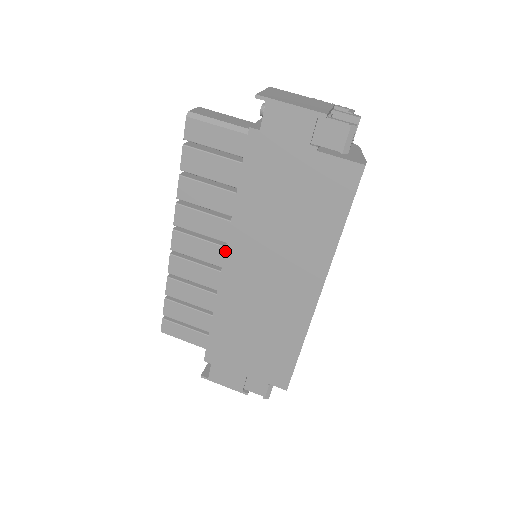
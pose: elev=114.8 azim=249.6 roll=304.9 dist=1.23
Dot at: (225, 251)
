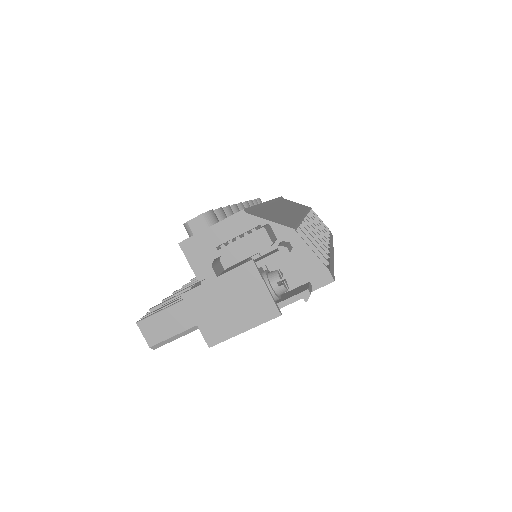
Dot at: occluded
